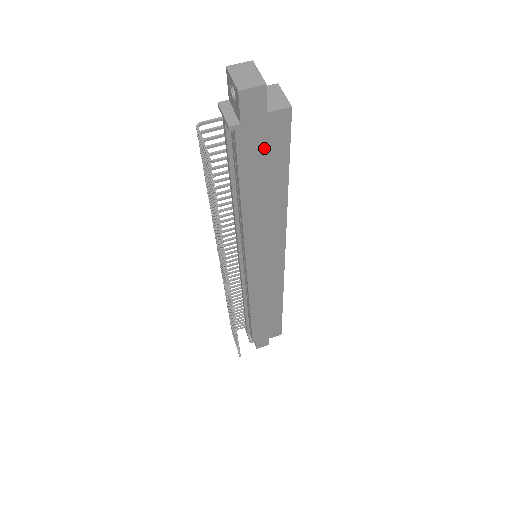
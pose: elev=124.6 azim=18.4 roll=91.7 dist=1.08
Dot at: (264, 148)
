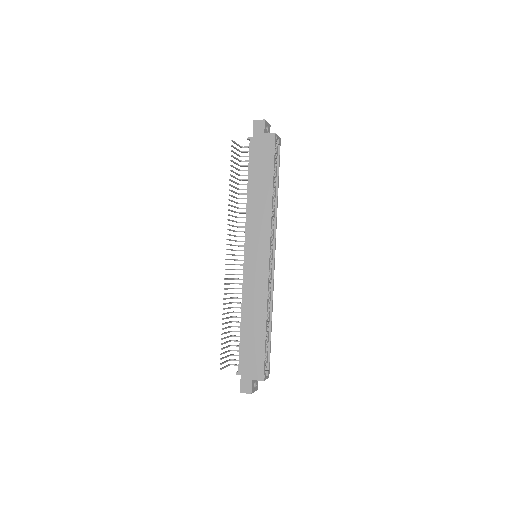
Dot at: (262, 154)
